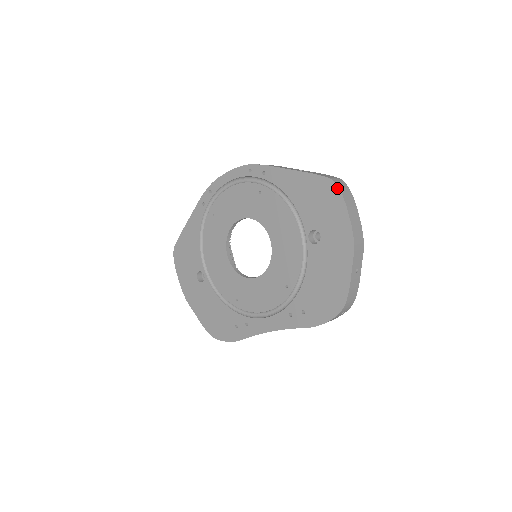
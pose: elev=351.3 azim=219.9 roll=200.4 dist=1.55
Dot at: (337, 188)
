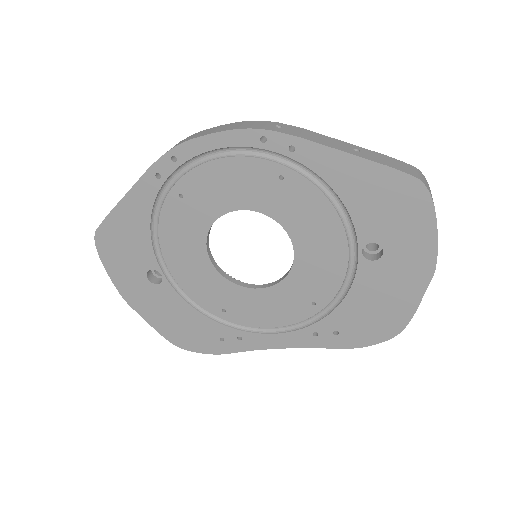
Dot at: (428, 195)
